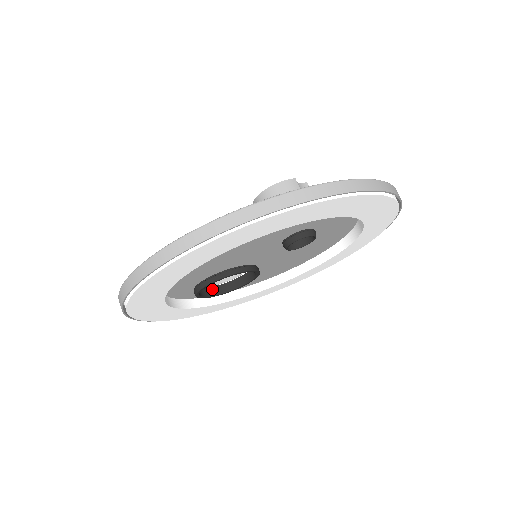
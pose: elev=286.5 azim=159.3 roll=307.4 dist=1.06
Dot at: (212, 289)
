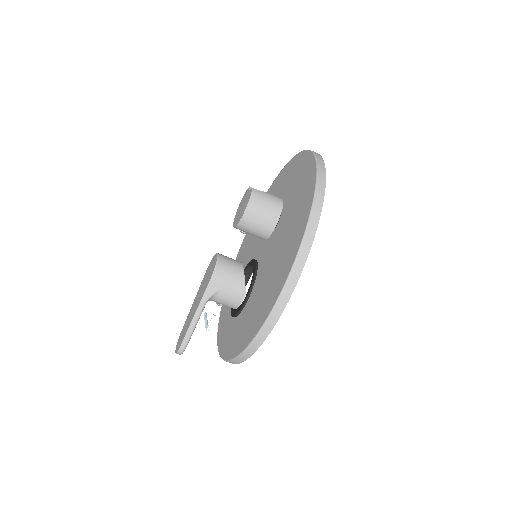
Dot at: occluded
